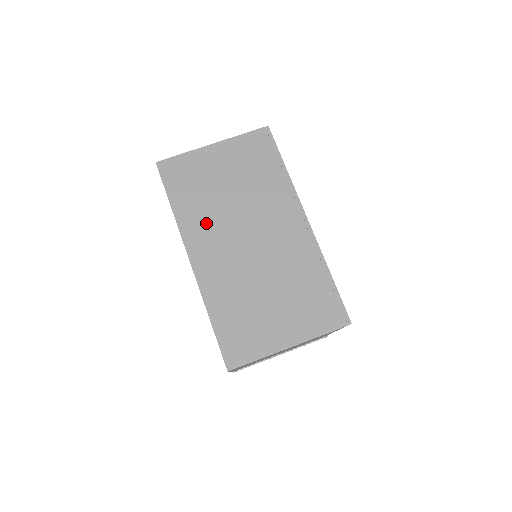
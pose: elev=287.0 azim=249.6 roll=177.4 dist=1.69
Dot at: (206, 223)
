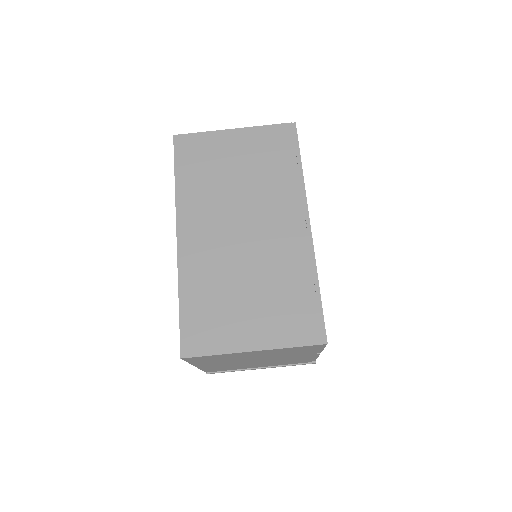
Dot at: (204, 204)
